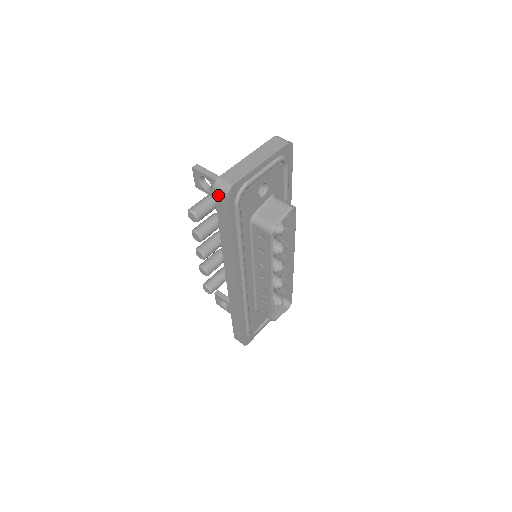
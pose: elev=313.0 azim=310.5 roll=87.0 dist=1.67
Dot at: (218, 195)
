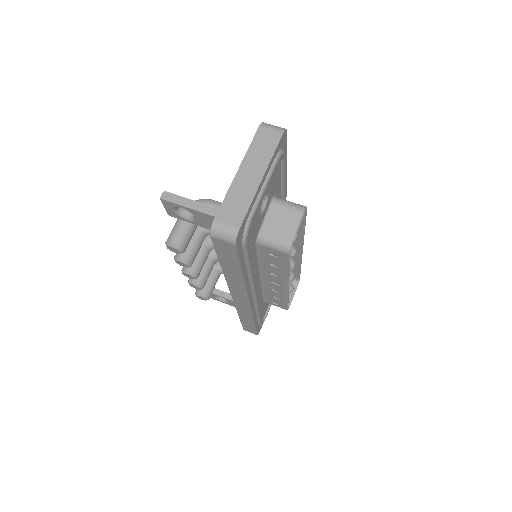
Dot at: (218, 242)
